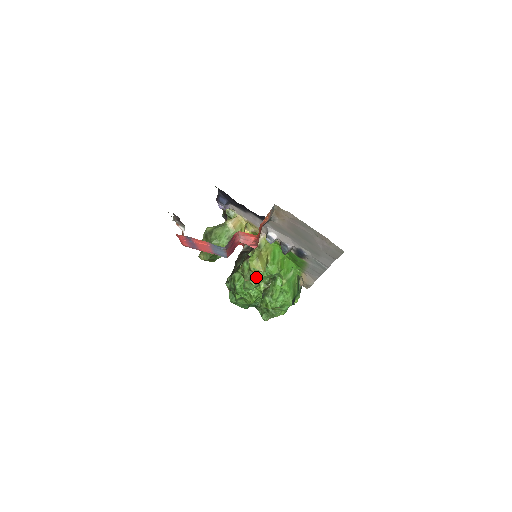
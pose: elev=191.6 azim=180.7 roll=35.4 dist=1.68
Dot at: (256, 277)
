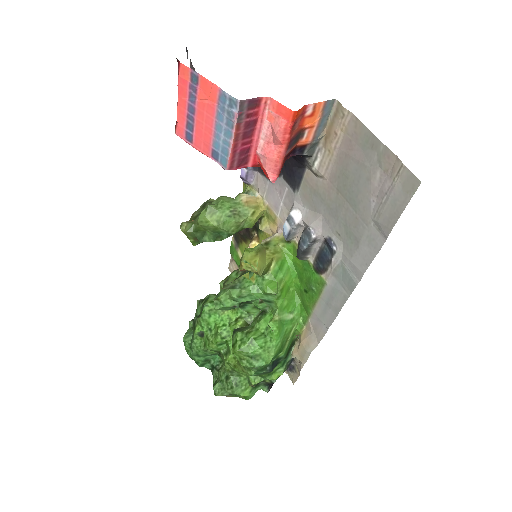
Dot at: (241, 287)
